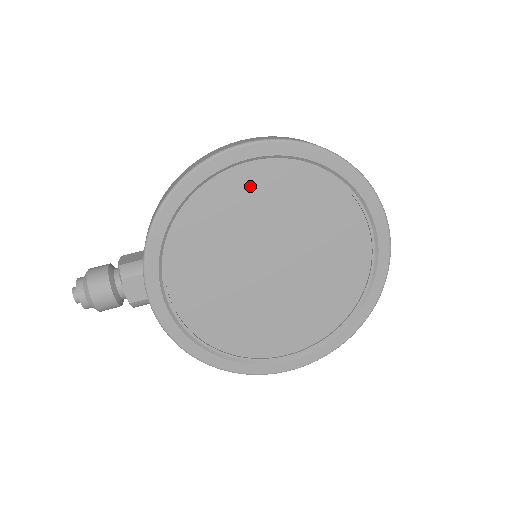
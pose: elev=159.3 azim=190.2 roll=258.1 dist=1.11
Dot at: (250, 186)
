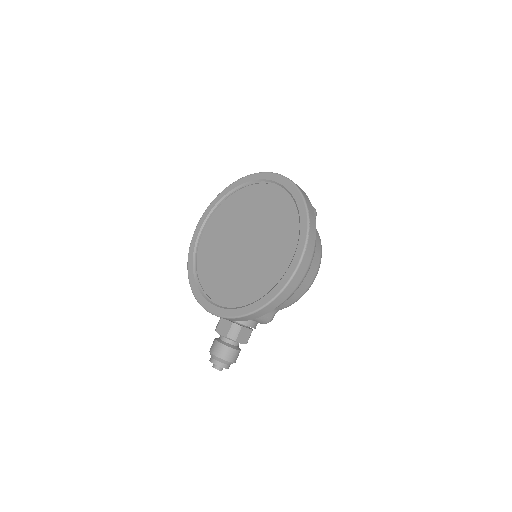
Dot at: (212, 235)
